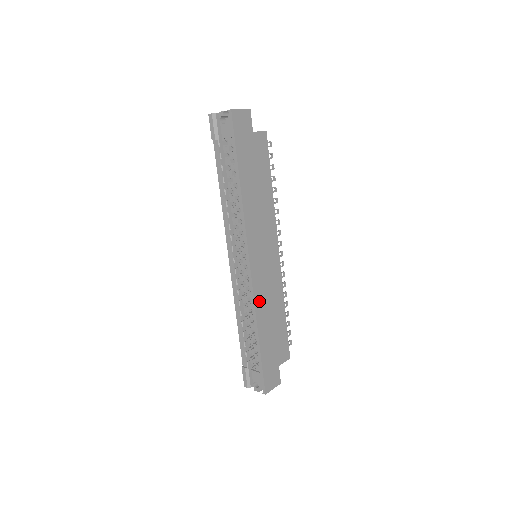
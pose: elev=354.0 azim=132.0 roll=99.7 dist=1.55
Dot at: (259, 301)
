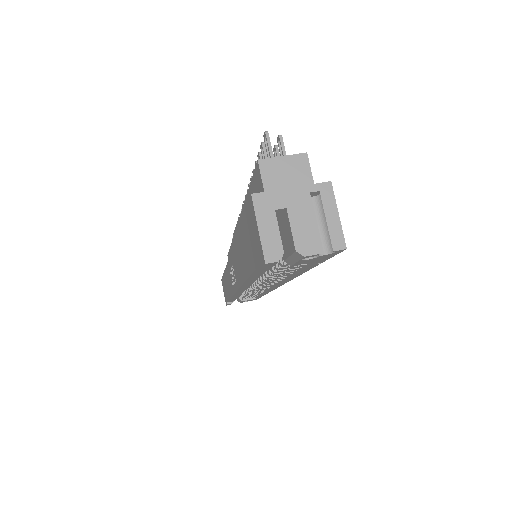
Dot at: occluded
